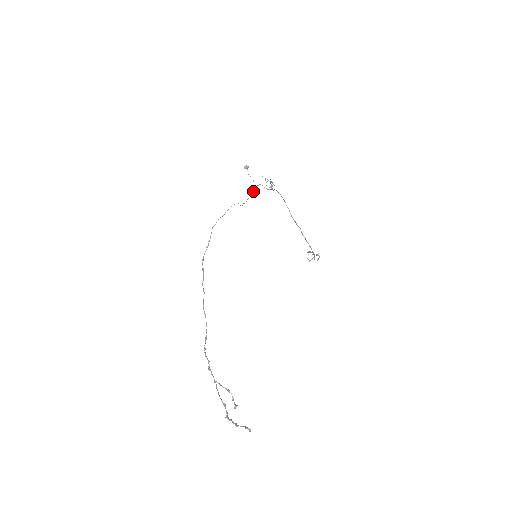
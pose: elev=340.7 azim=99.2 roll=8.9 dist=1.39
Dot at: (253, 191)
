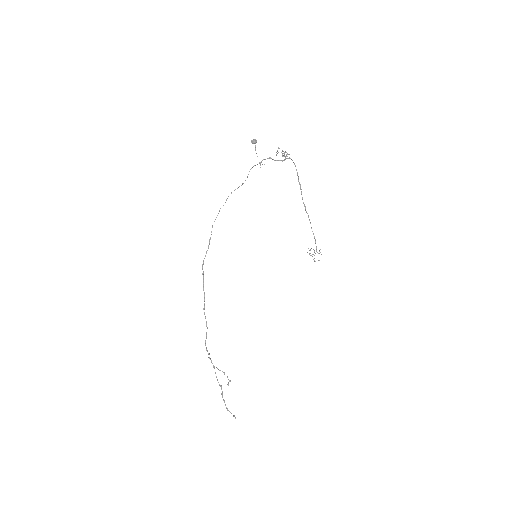
Dot at: occluded
